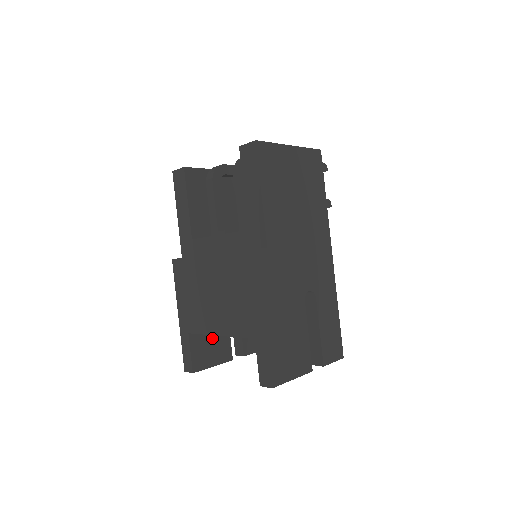
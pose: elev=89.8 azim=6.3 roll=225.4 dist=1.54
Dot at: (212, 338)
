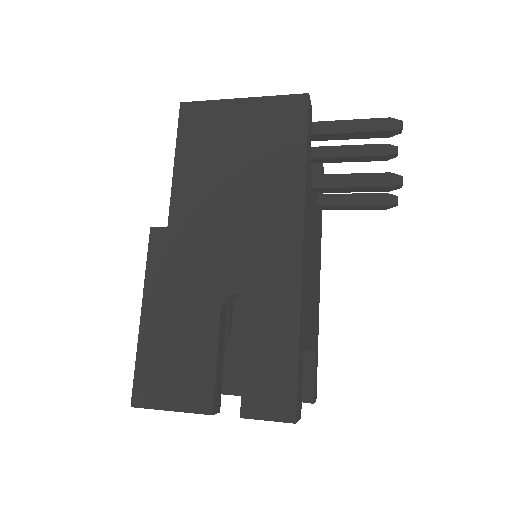
Dot at: (229, 359)
